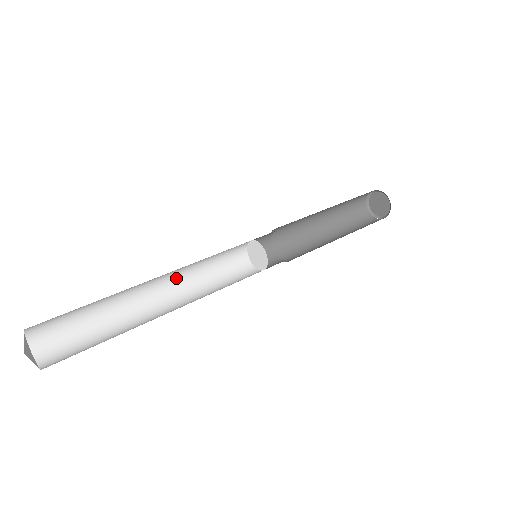
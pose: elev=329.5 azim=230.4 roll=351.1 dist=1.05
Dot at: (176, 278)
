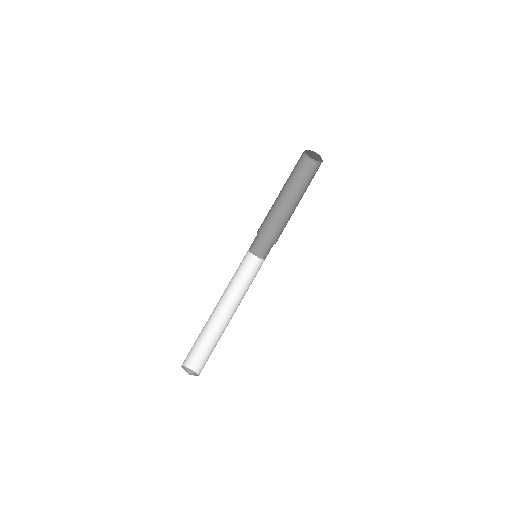
Dot at: occluded
